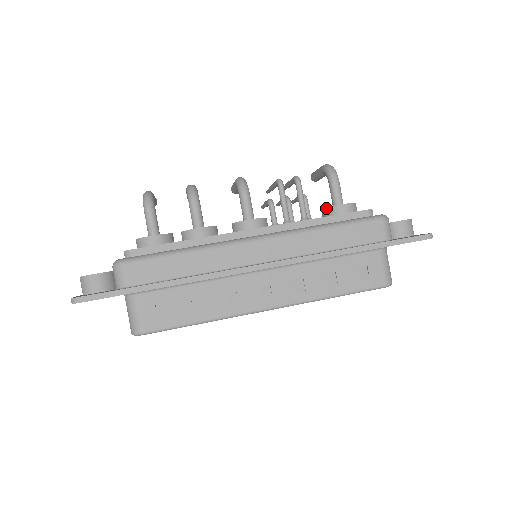
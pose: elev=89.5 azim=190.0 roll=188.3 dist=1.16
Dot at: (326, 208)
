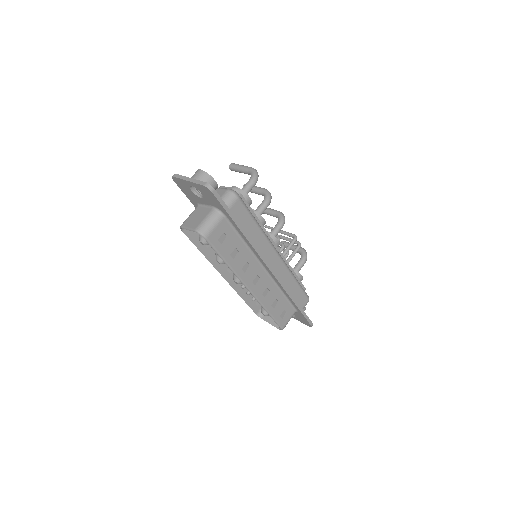
Dot at: (294, 269)
